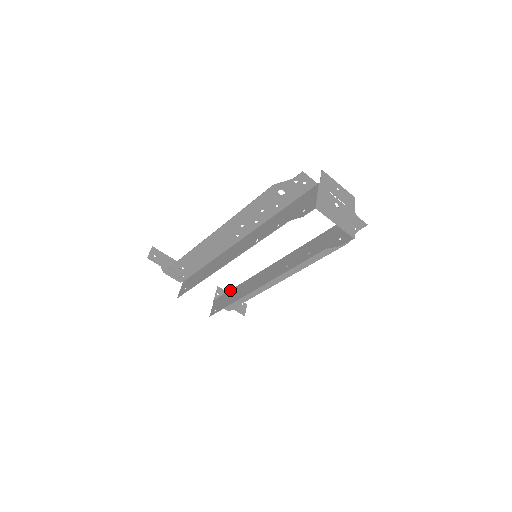
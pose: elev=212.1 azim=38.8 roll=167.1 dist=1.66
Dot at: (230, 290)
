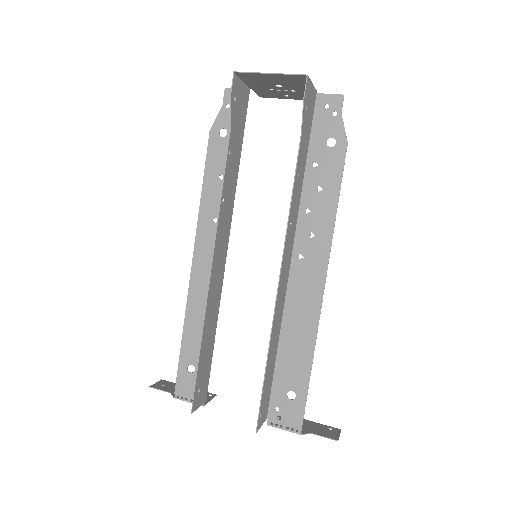
Dot at: (272, 371)
